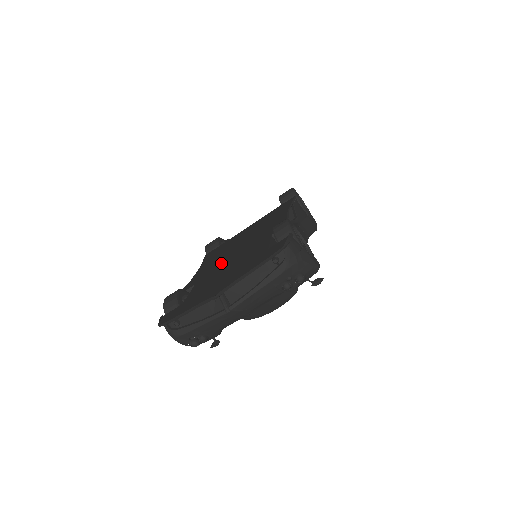
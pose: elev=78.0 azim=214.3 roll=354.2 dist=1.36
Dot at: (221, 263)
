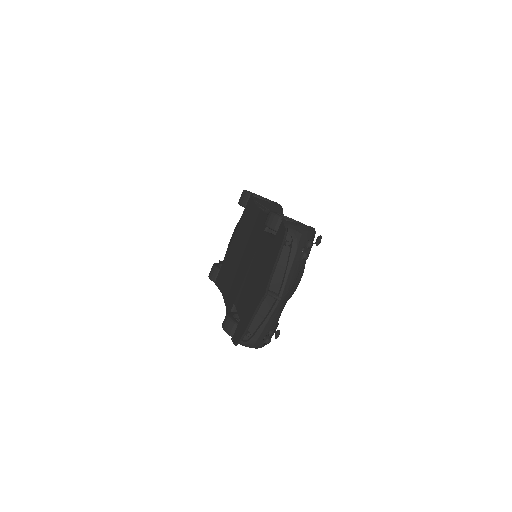
Dot at: (240, 276)
